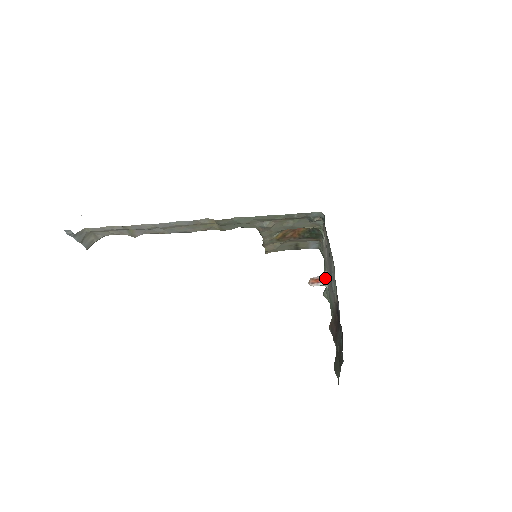
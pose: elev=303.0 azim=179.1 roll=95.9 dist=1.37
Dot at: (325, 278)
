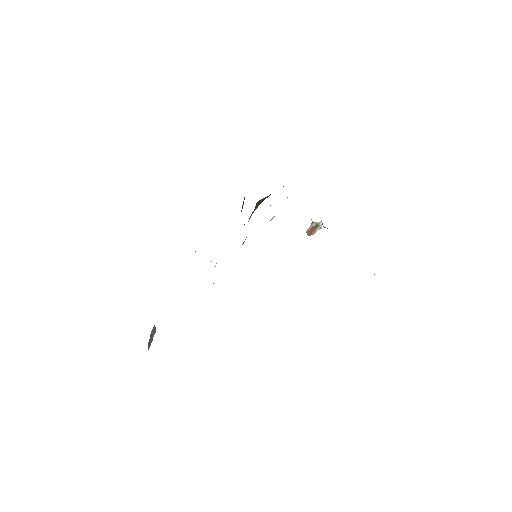
Dot at: (316, 224)
